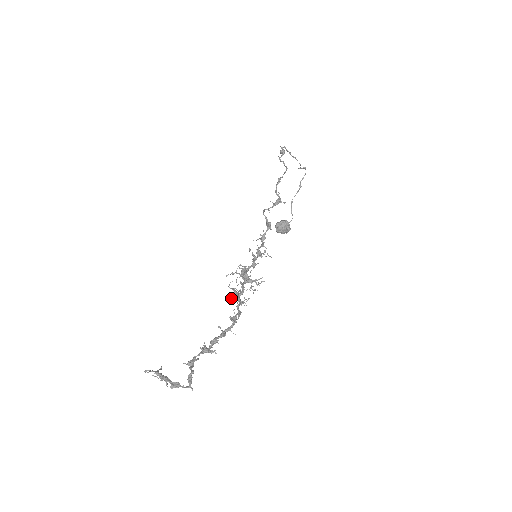
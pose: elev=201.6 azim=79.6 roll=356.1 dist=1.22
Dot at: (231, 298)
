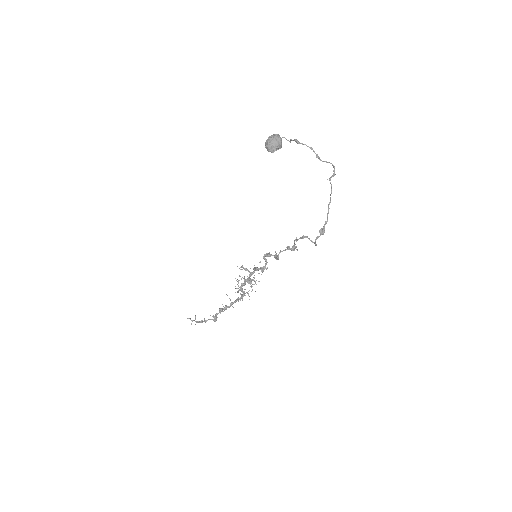
Dot at: occluded
